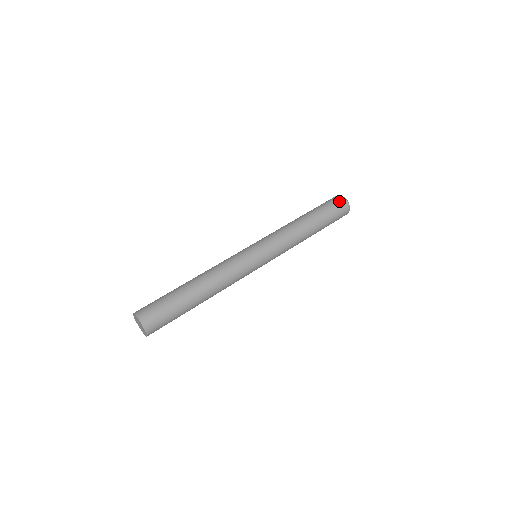
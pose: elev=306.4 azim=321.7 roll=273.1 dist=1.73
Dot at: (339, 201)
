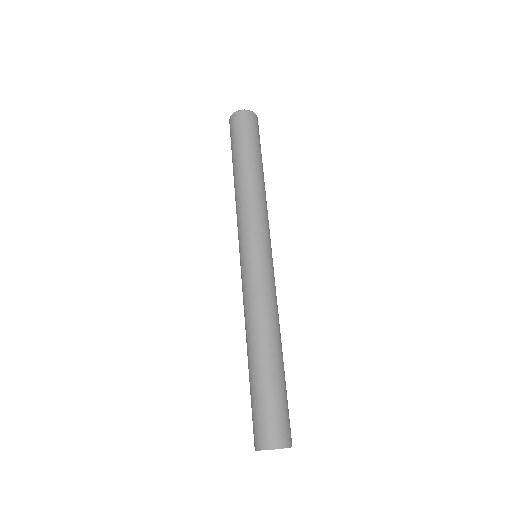
Dot at: (245, 119)
